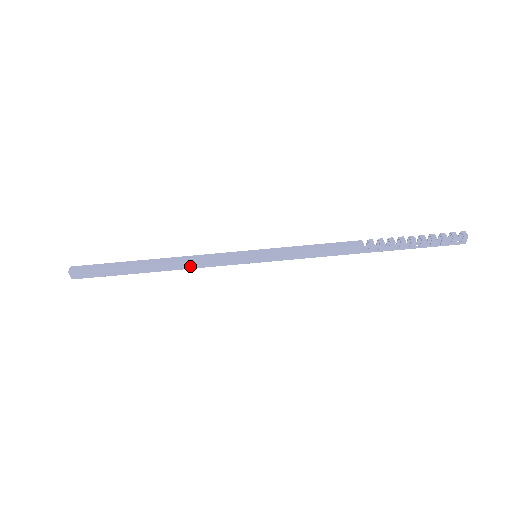
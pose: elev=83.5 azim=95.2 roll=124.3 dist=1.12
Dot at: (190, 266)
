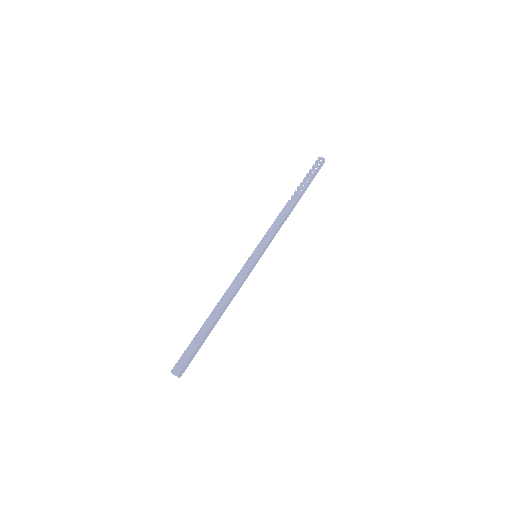
Dot at: (231, 293)
